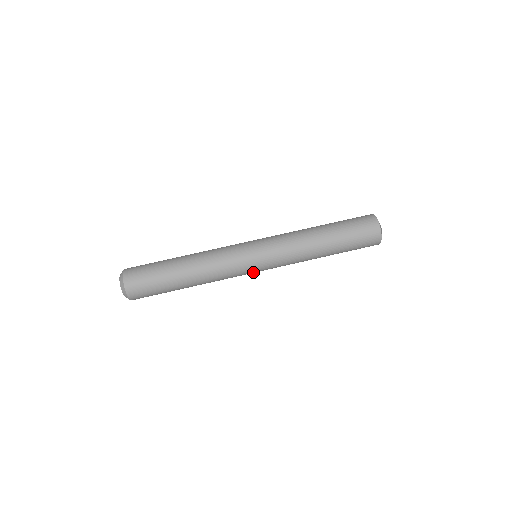
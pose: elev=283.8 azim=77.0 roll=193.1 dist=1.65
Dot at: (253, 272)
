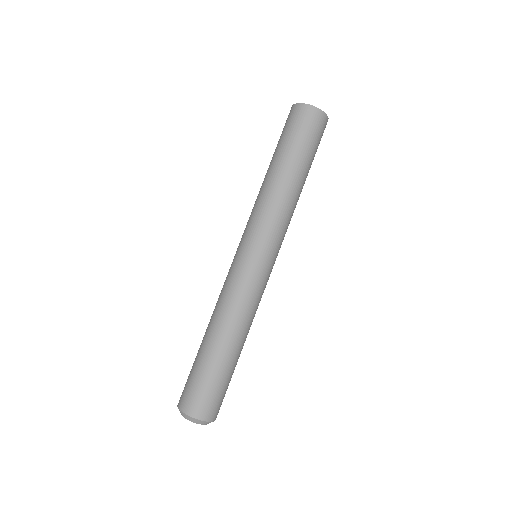
Dot at: occluded
